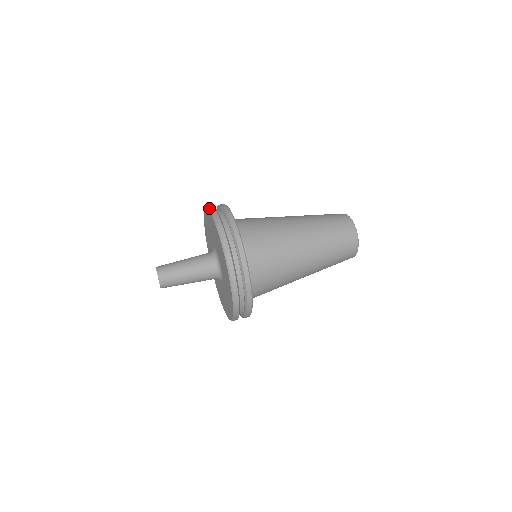
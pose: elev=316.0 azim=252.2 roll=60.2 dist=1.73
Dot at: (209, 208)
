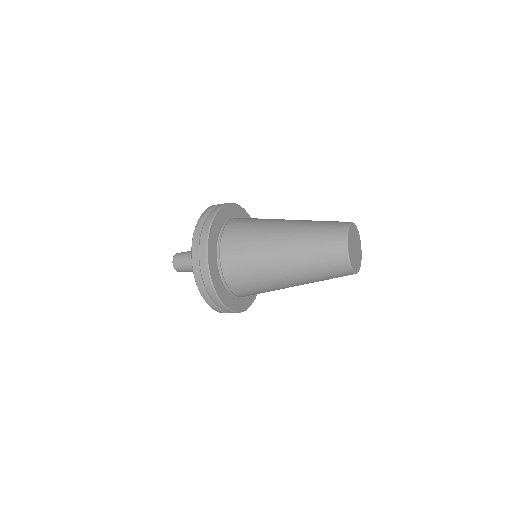
Dot at: occluded
